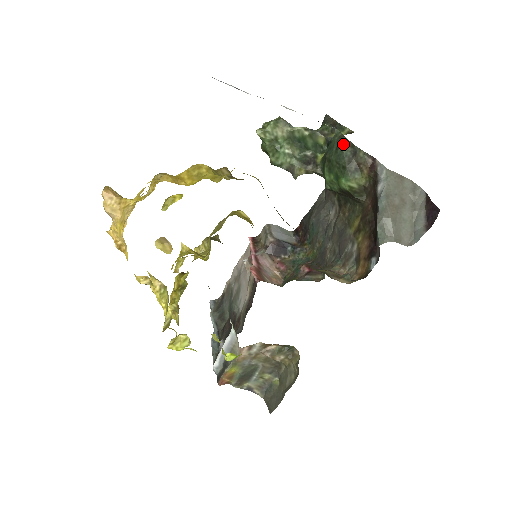
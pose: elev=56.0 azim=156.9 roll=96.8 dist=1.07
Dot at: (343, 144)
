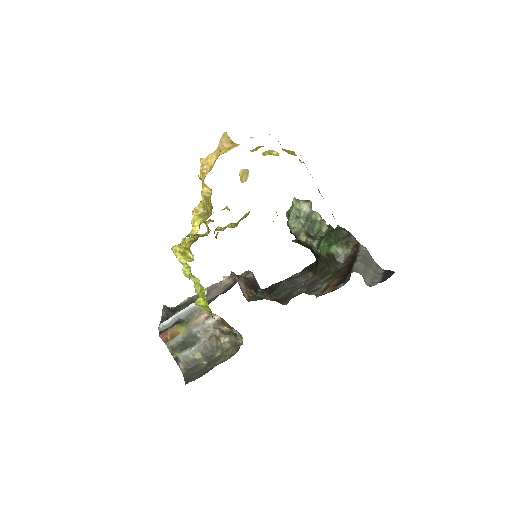
Dot at: (343, 229)
